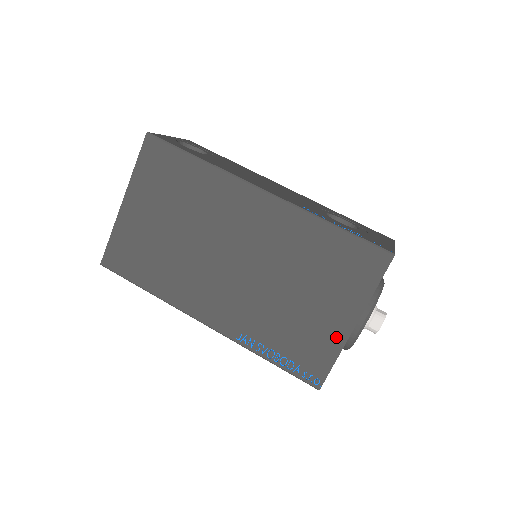
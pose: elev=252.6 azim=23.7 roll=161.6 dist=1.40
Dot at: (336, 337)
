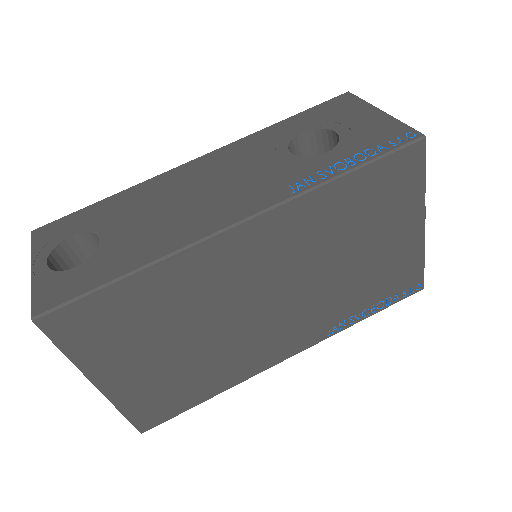
Dot at: (413, 248)
